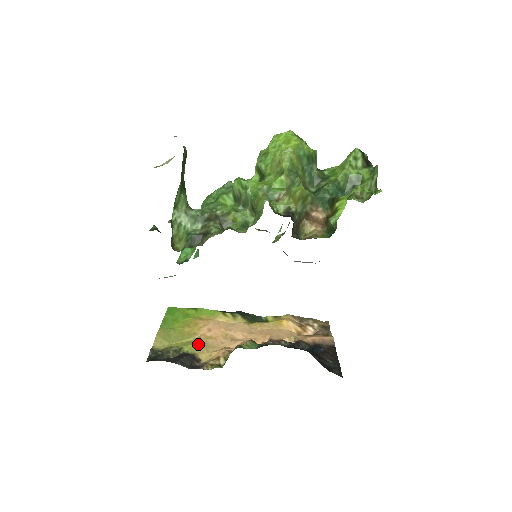
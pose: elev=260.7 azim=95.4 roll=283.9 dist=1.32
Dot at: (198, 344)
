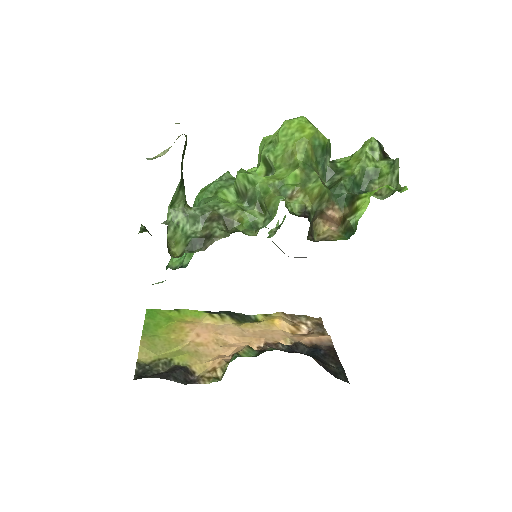
Dot at: (189, 353)
